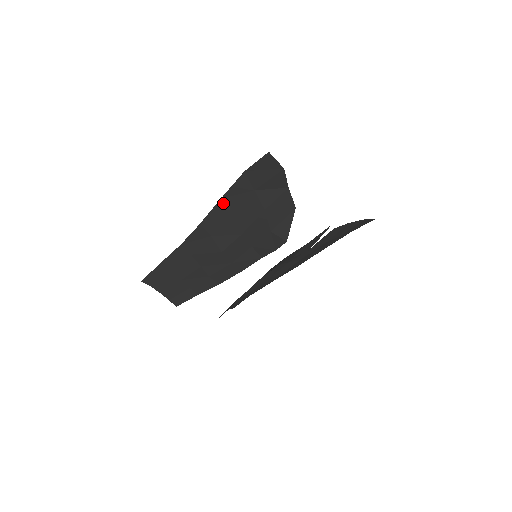
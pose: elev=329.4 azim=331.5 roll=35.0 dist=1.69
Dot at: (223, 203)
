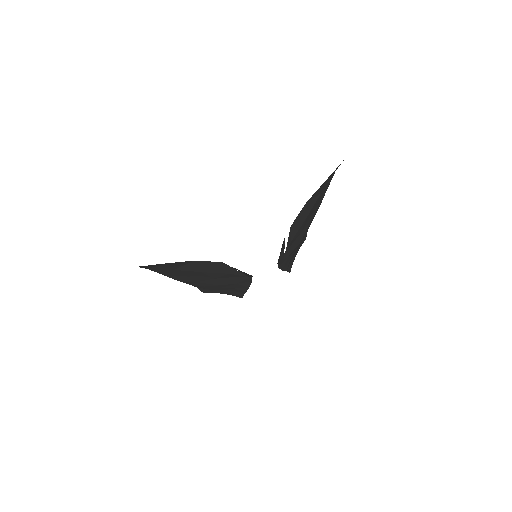
Dot at: (170, 276)
